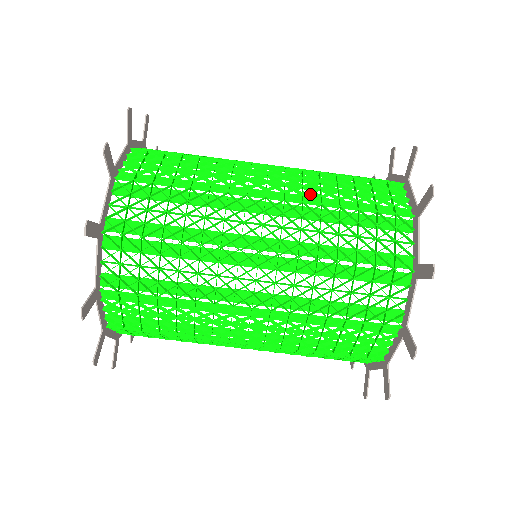
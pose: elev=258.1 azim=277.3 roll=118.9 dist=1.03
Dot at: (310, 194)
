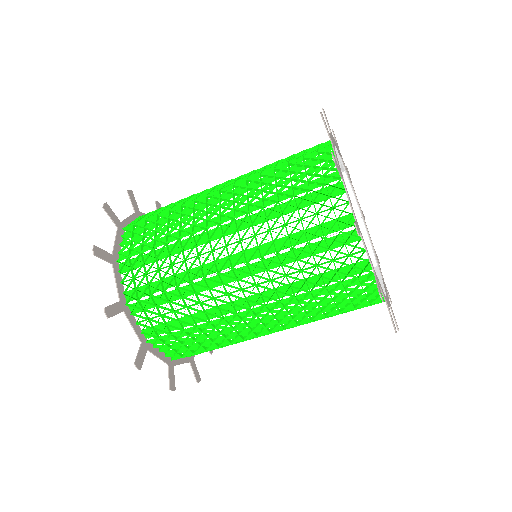
Dot at: (255, 200)
